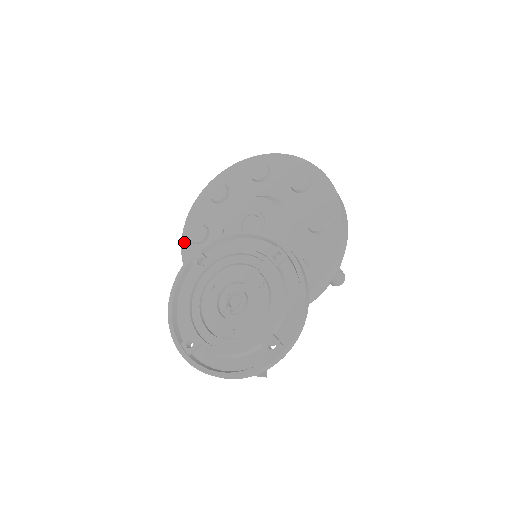
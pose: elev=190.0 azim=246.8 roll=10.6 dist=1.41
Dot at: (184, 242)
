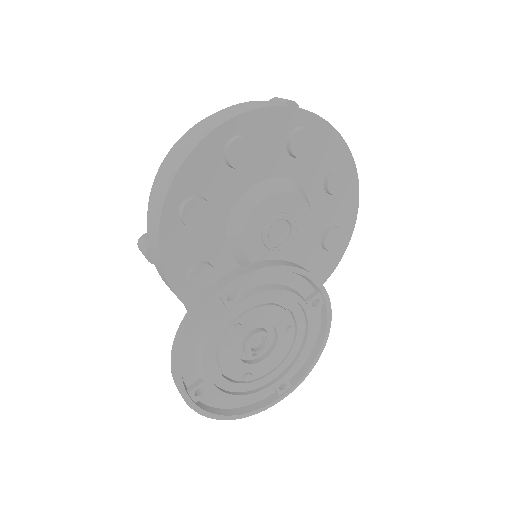
Dot at: (166, 216)
